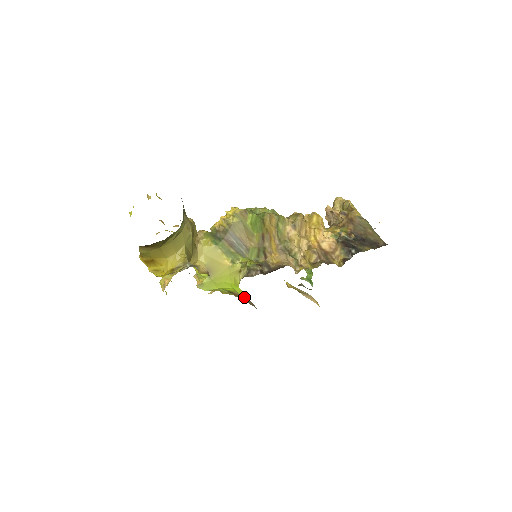
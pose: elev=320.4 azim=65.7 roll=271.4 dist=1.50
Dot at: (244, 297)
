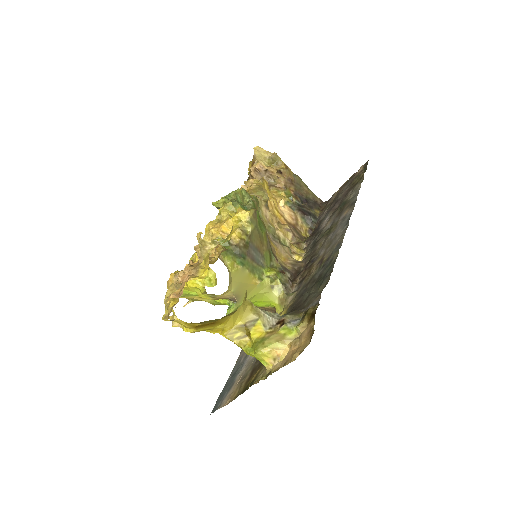
Dot at: (260, 307)
